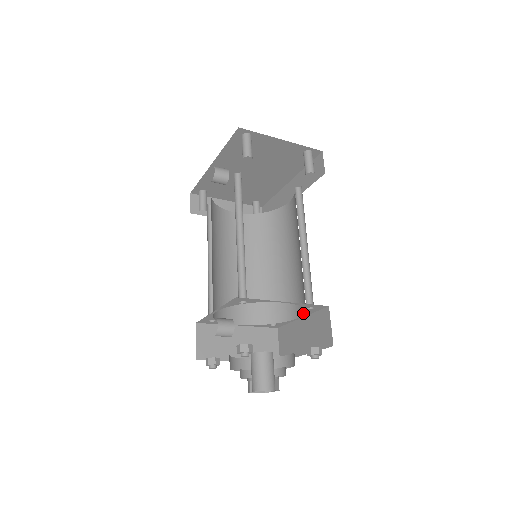
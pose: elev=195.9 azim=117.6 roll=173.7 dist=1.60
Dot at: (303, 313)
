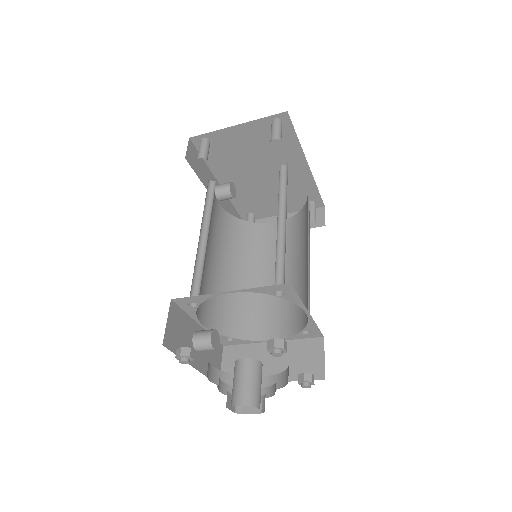
Dot at: (300, 305)
